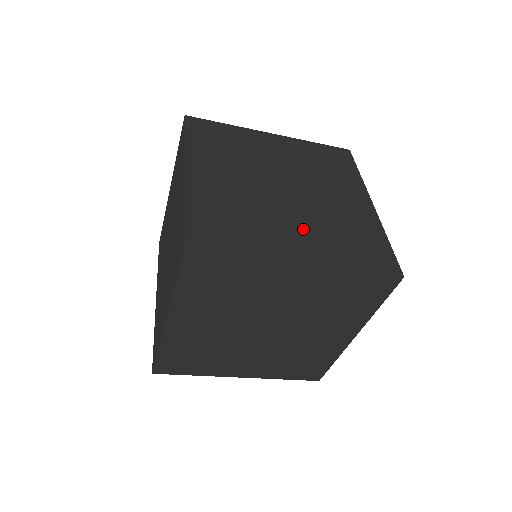
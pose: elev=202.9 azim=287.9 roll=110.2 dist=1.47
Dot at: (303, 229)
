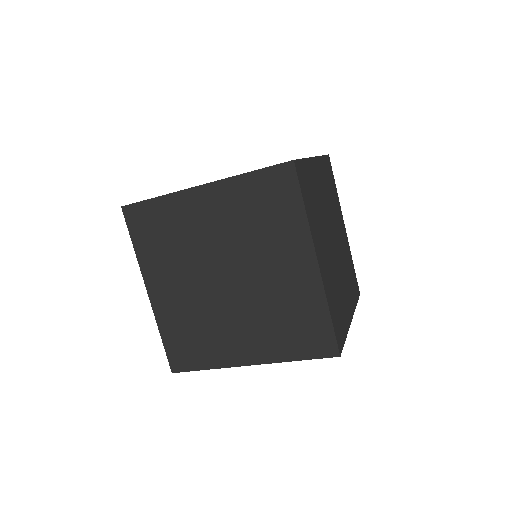
Dot at: occluded
